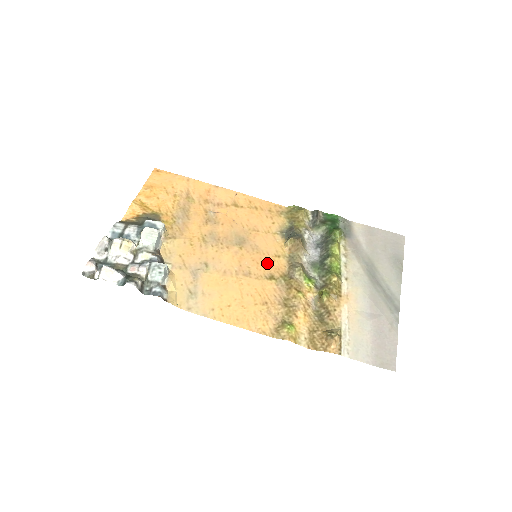
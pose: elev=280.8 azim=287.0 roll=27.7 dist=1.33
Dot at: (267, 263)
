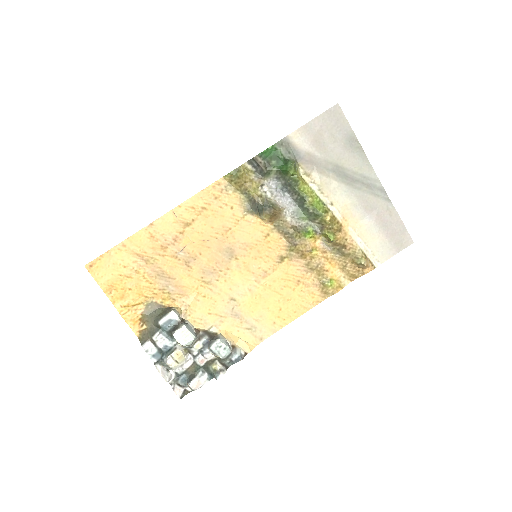
Dot at: (267, 250)
